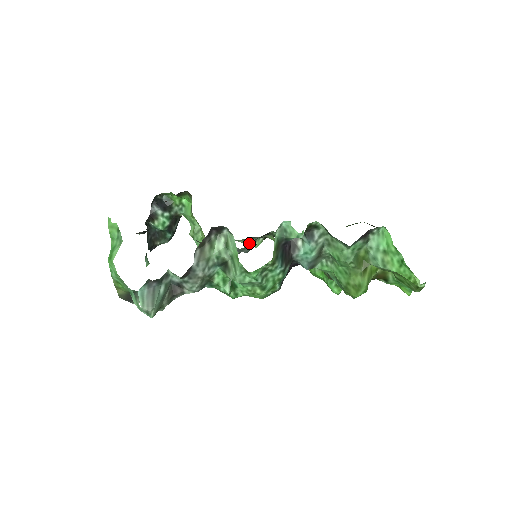
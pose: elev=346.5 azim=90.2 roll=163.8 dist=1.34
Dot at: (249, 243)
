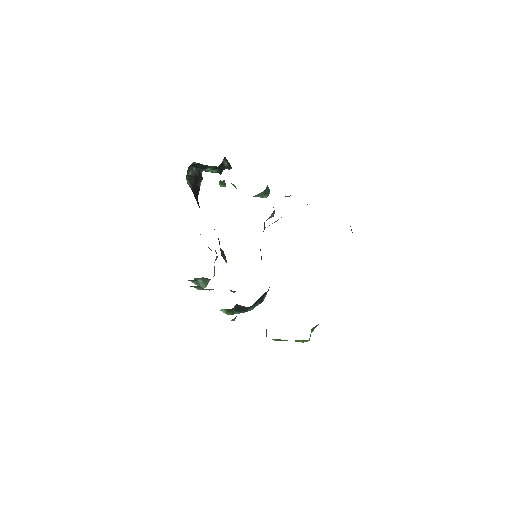
Dot at: occluded
